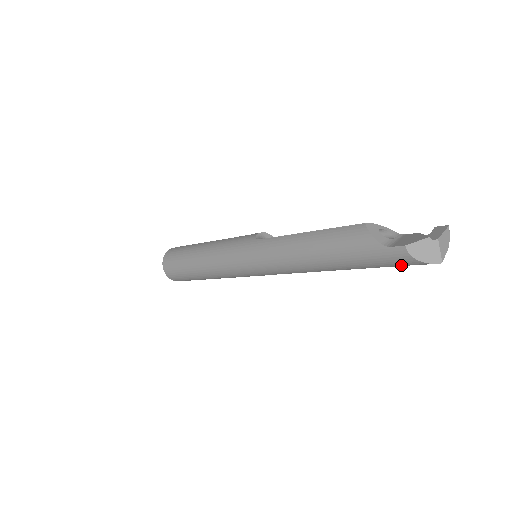
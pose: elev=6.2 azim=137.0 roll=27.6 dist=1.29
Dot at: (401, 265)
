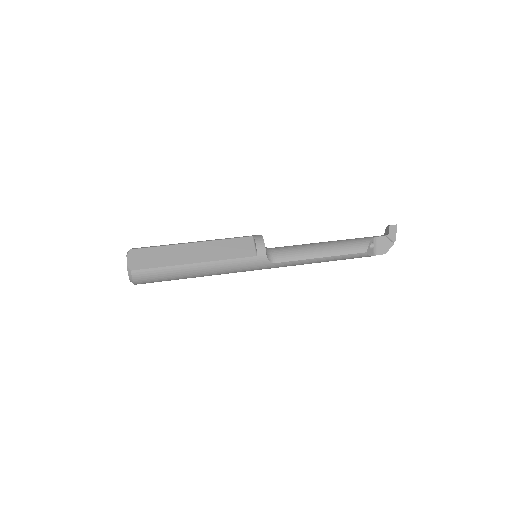
Dot at: occluded
